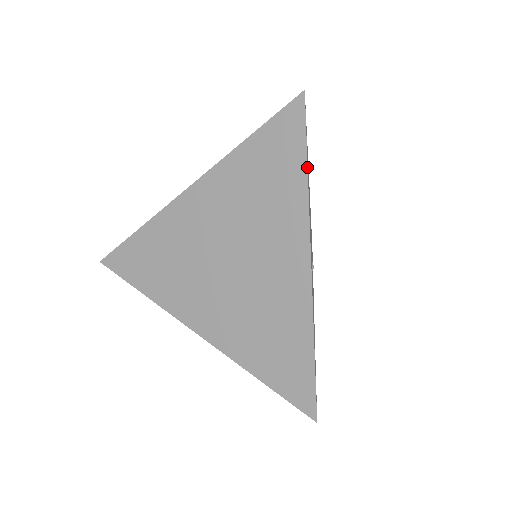
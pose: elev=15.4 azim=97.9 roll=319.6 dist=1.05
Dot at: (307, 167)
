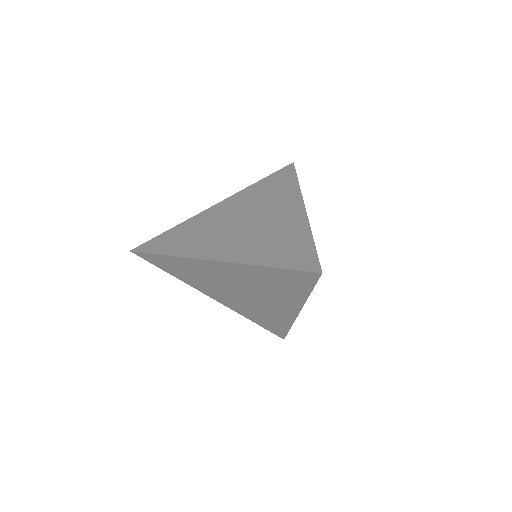
Dot at: occluded
